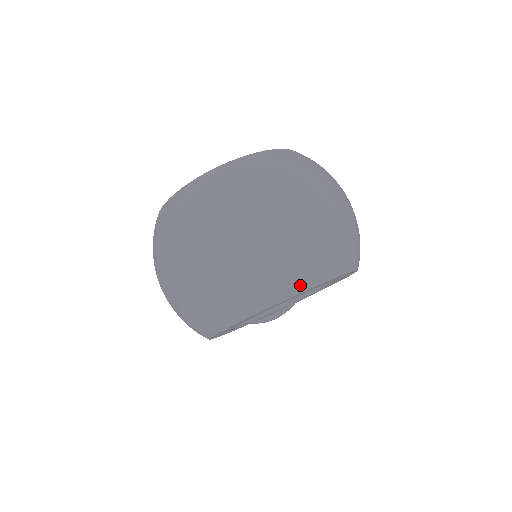
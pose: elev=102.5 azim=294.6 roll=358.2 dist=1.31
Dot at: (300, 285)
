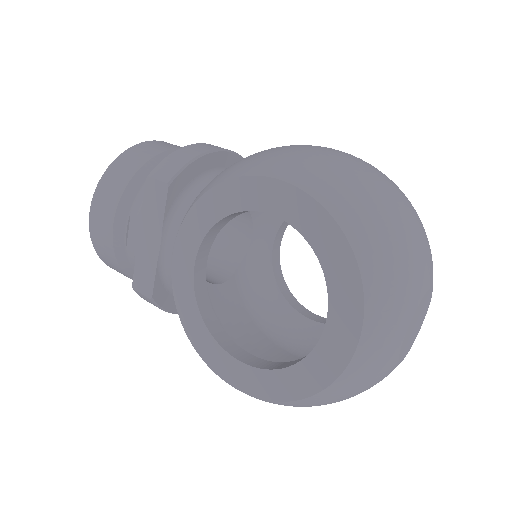
Dot at: occluded
